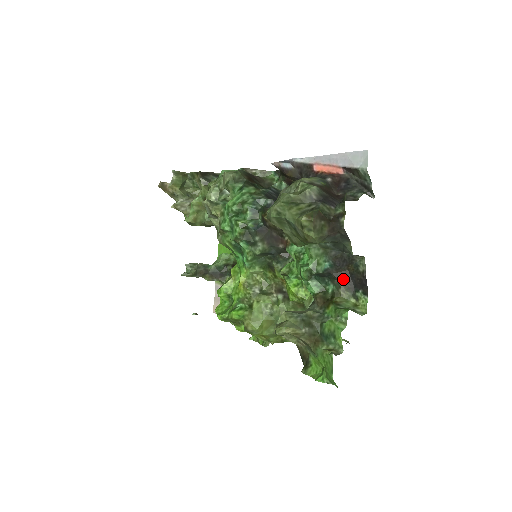
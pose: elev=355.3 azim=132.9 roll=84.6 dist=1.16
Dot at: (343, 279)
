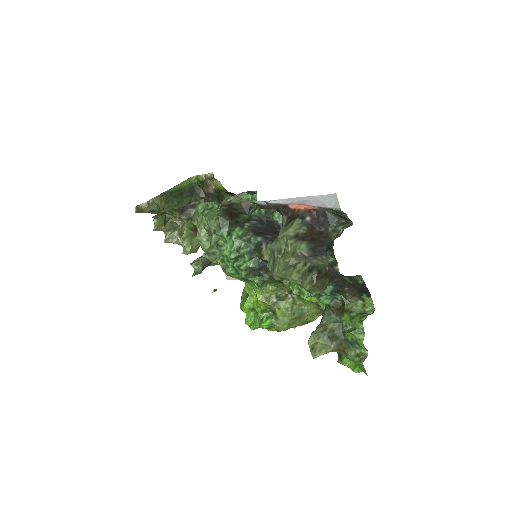
Dot at: (347, 290)
